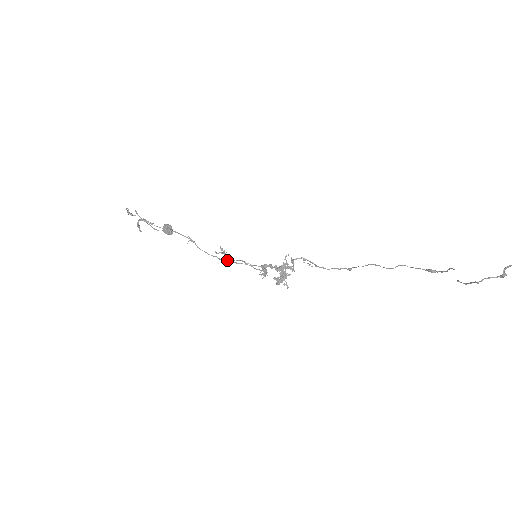
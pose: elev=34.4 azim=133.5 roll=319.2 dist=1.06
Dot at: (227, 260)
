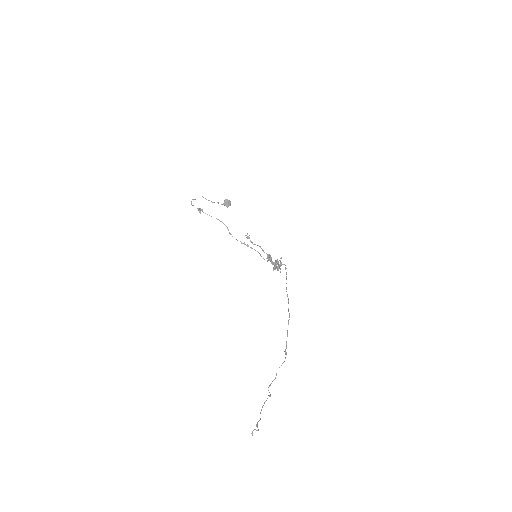
Dot at: (246, 245)
